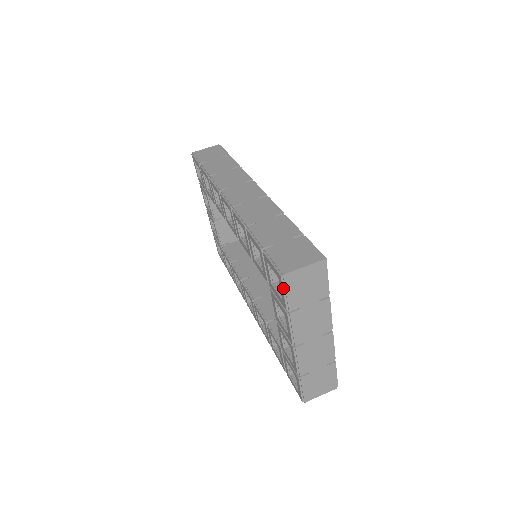
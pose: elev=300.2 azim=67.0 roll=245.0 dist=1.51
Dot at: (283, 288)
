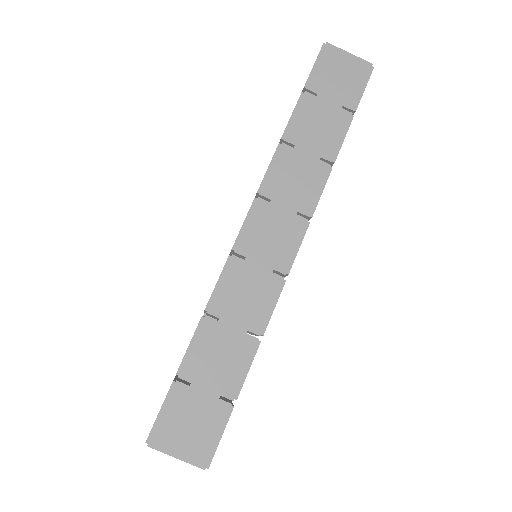
Dot at: occluded
